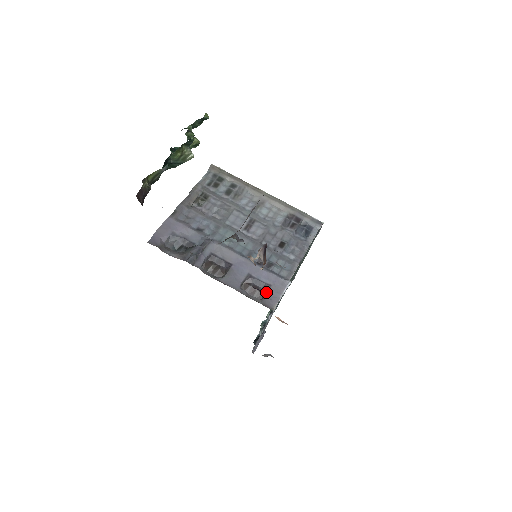
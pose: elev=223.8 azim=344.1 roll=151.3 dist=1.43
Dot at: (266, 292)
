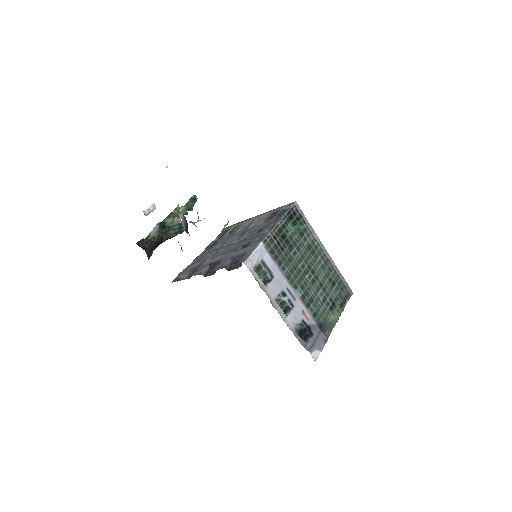
Dot at: (242, 258)
